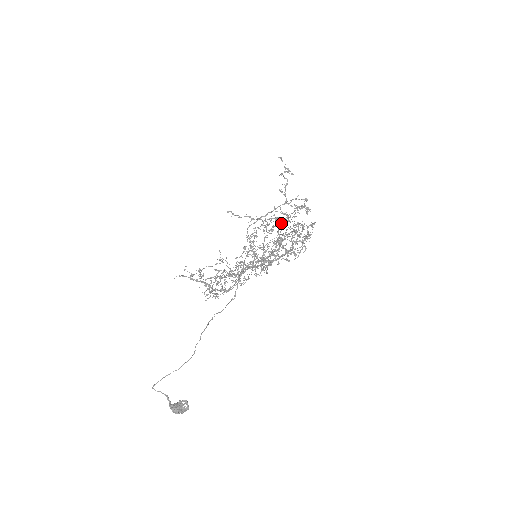
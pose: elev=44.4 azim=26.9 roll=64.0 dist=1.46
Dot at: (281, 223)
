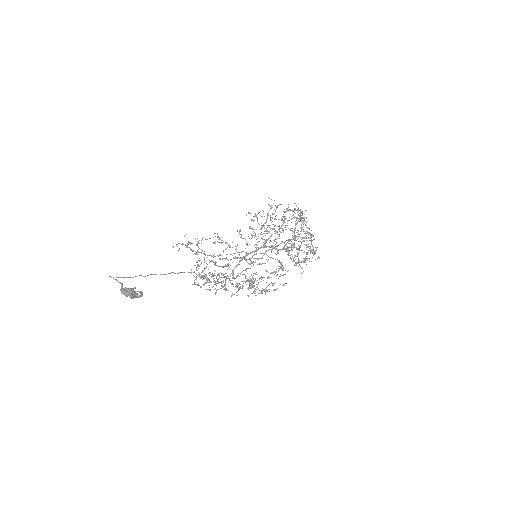
Dot at: (288, 210)
